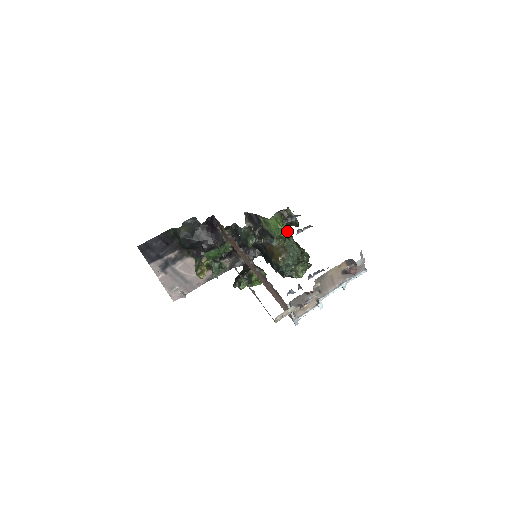
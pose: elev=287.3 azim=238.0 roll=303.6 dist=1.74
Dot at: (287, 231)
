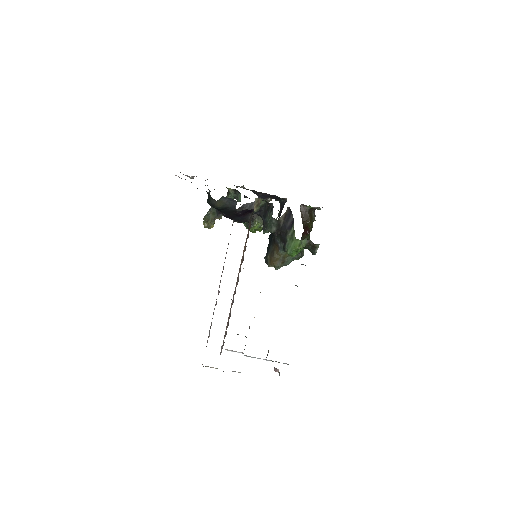
Dot at: (300, 251)
